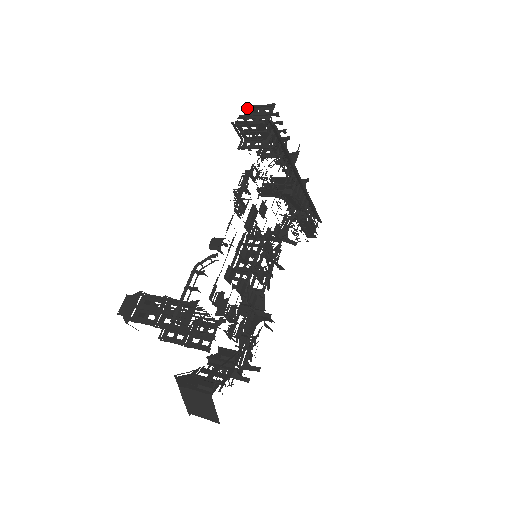
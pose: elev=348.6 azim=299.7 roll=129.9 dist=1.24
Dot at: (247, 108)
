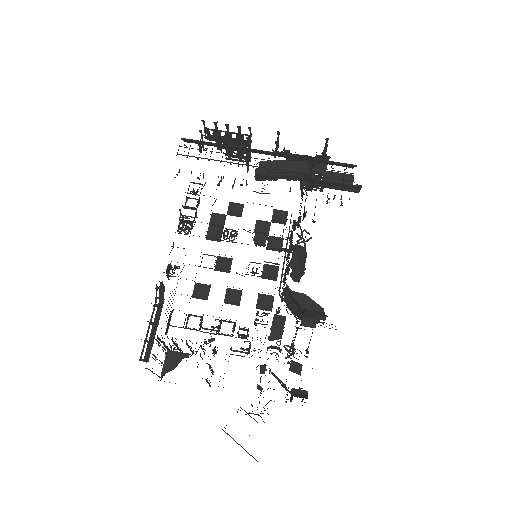
Dot at: occluded
